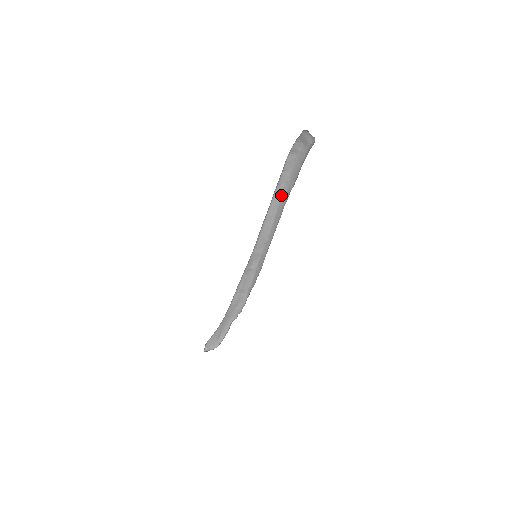
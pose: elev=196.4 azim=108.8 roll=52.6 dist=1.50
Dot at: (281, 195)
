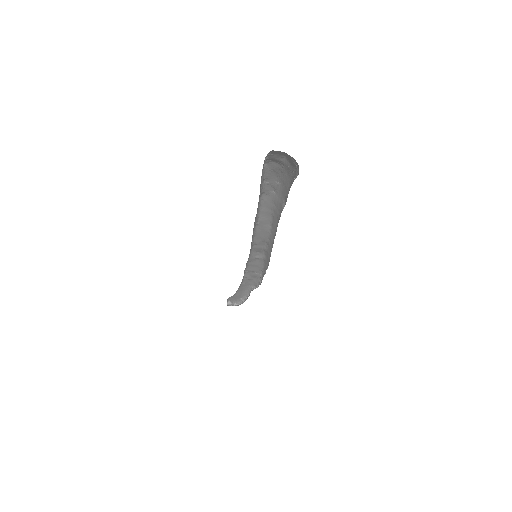
Dot at: (273, 203)
